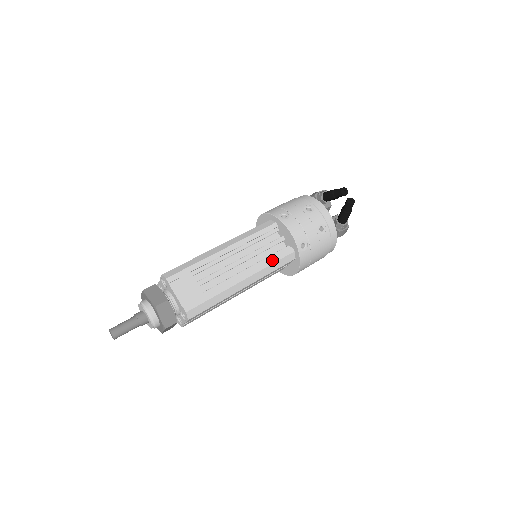
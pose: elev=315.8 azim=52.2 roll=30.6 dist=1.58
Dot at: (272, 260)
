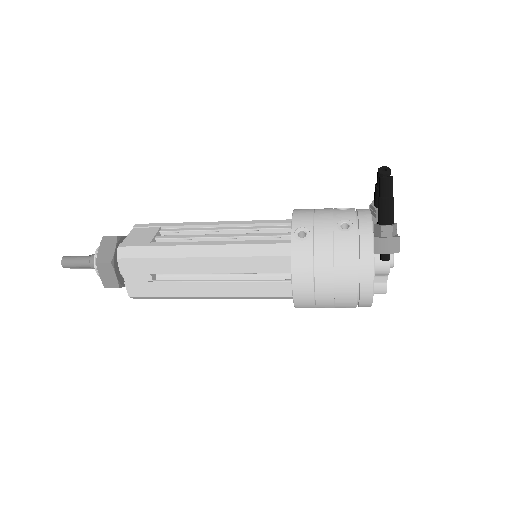
Dot at: (253, 241)
